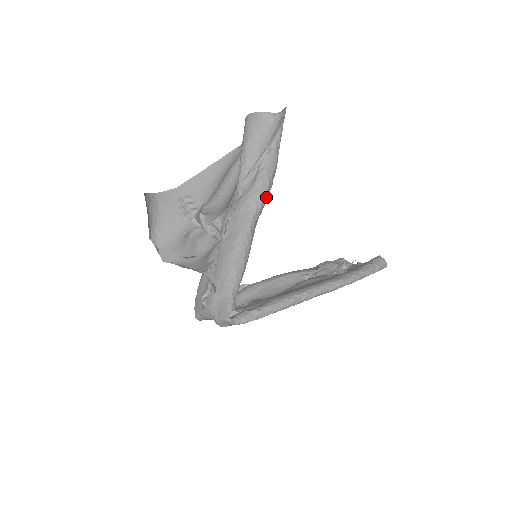
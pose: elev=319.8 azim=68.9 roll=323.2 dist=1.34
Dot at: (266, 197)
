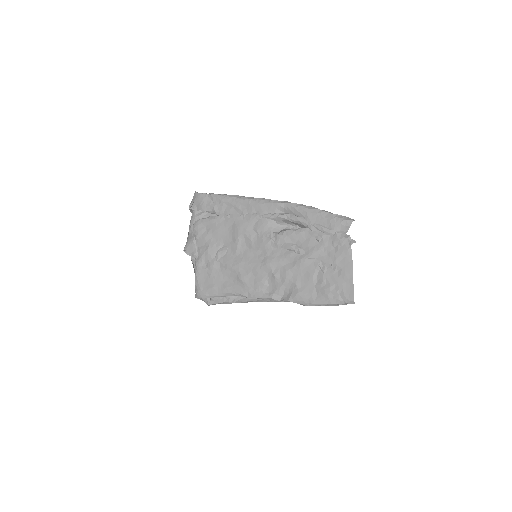
Dot at: occluded
